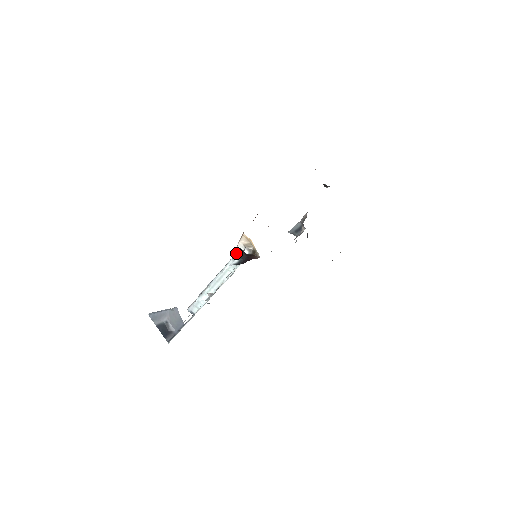
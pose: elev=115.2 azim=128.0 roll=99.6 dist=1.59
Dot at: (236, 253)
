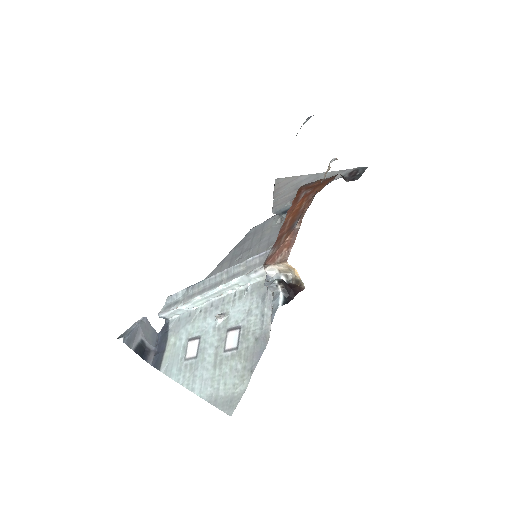
Dot at: (278, 286)
